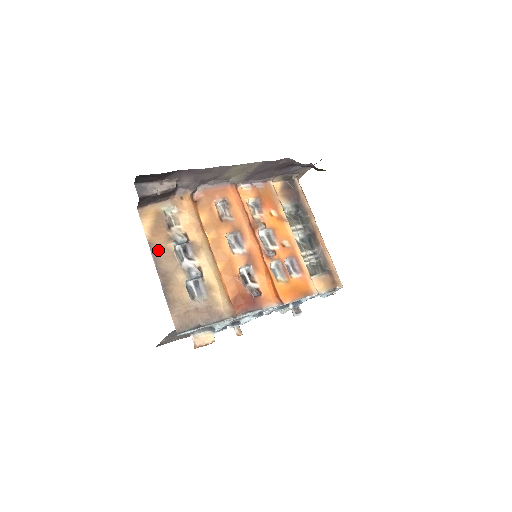
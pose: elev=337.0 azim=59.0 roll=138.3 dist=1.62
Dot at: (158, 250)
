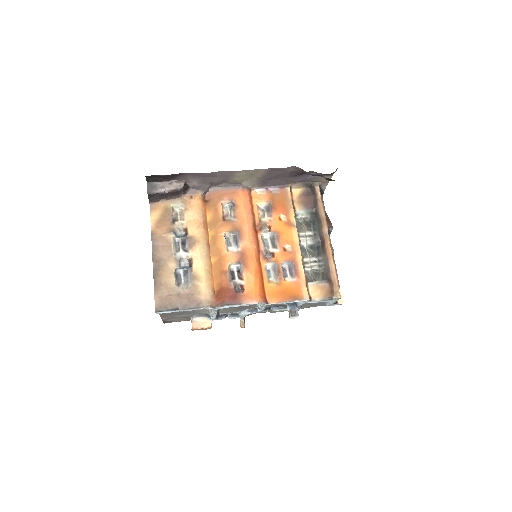
Dot at: (158, 240)
